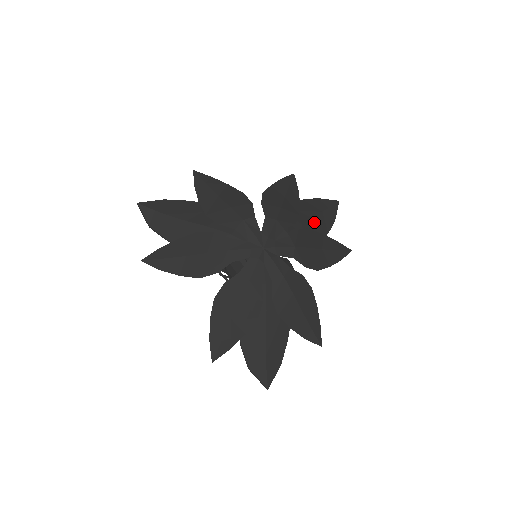
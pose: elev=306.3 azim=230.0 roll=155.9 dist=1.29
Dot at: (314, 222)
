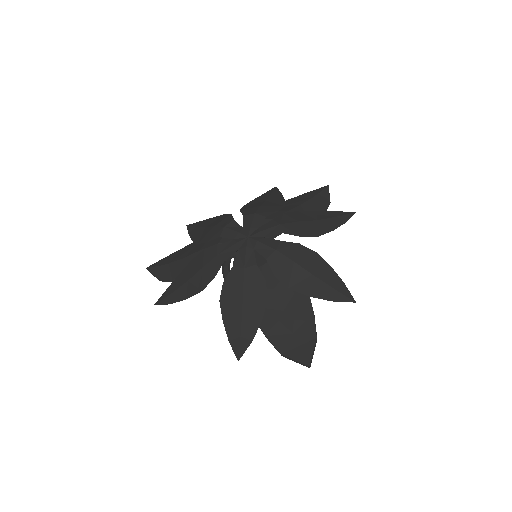
Dot at: (304, 207)
